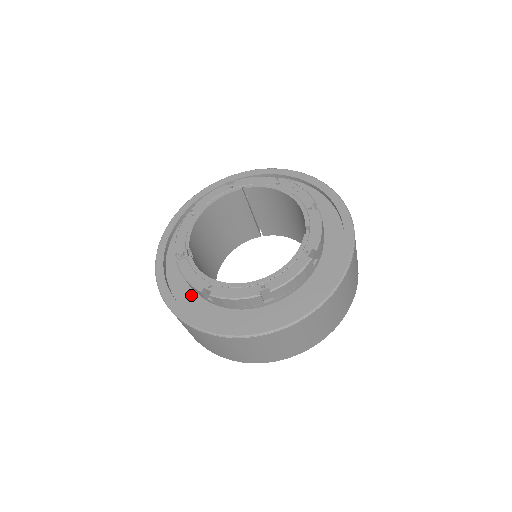
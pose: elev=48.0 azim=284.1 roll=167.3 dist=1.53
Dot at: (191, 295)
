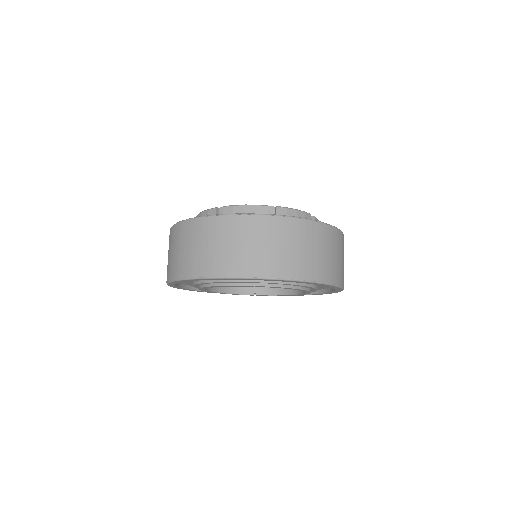
Dot at: occluded
